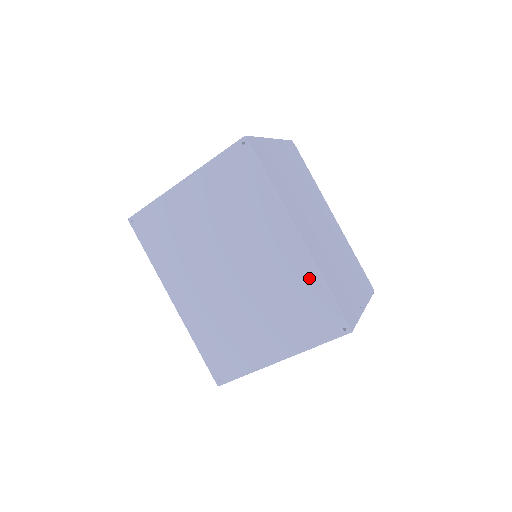
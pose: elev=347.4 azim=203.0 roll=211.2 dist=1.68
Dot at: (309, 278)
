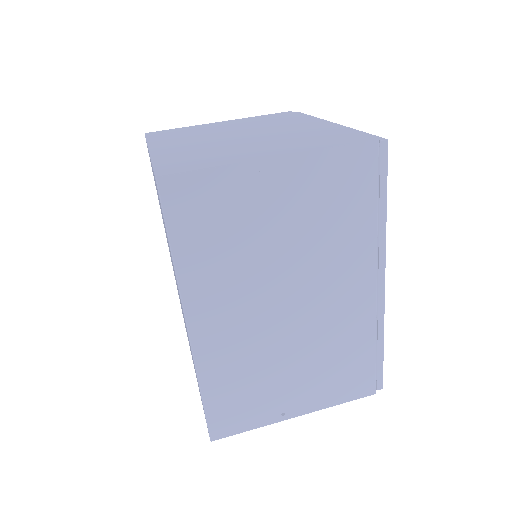
Dot at: occluded
